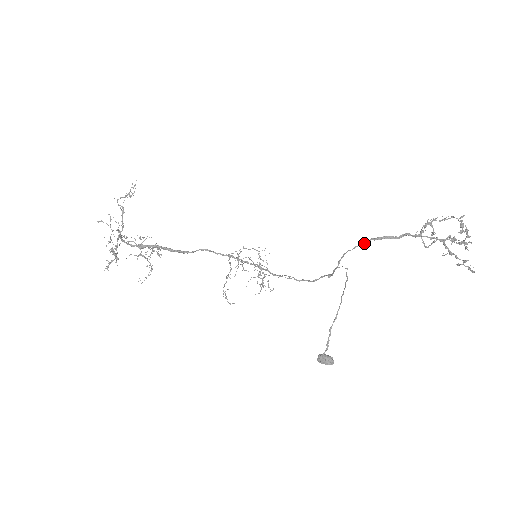
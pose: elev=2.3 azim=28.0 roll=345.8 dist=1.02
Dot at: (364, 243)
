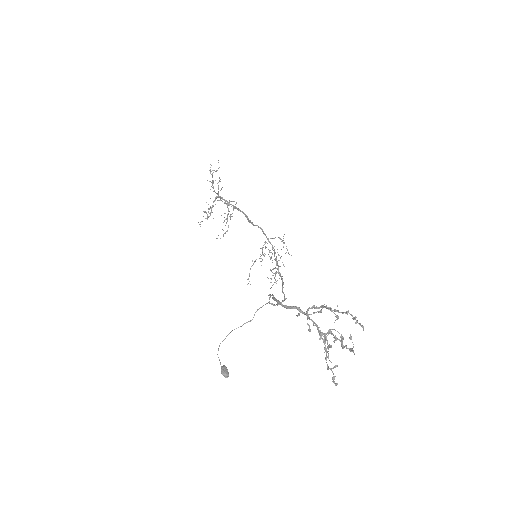
Dot at: (271, 295)
